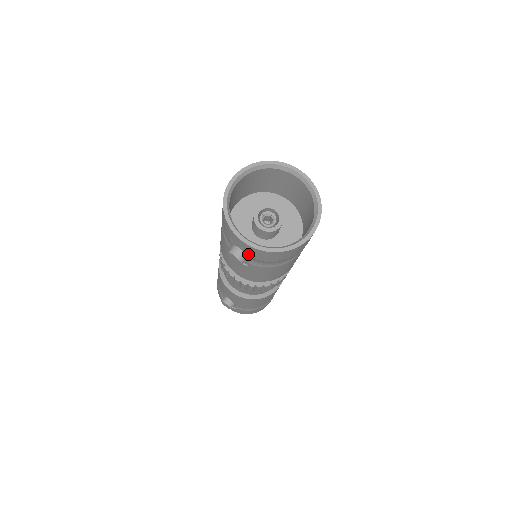
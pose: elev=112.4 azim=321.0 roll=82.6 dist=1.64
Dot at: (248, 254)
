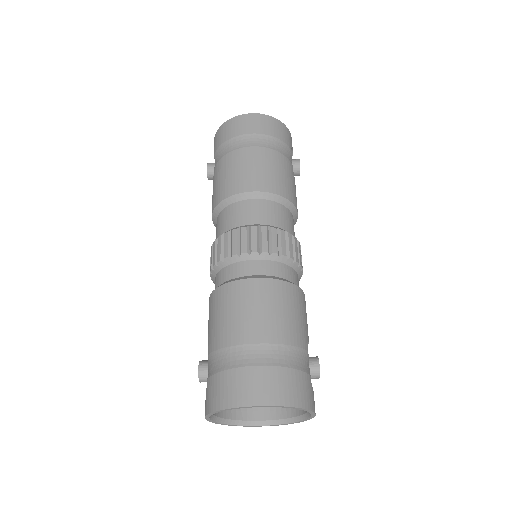
Dot at: occluded
